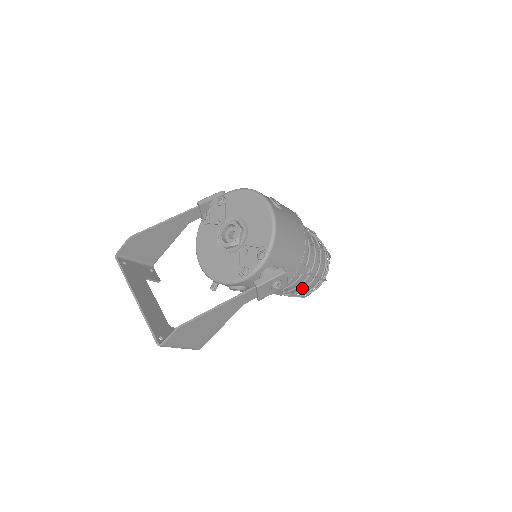
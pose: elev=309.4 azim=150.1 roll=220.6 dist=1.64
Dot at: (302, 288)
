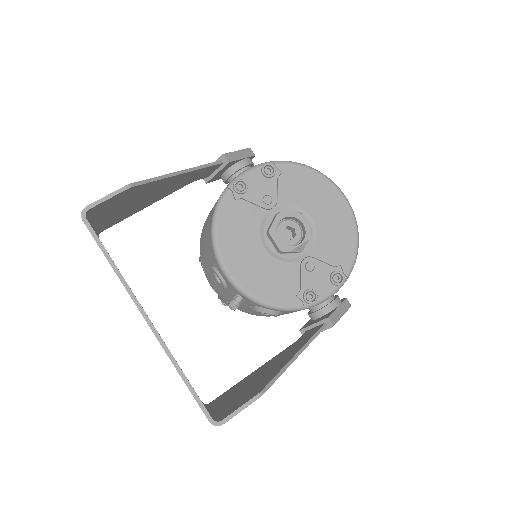
Dot at: occluded
